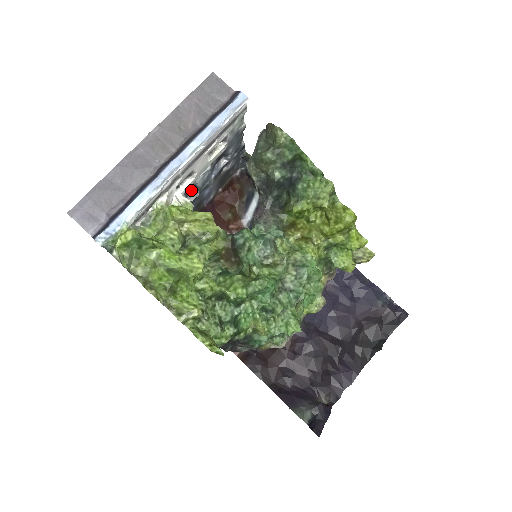
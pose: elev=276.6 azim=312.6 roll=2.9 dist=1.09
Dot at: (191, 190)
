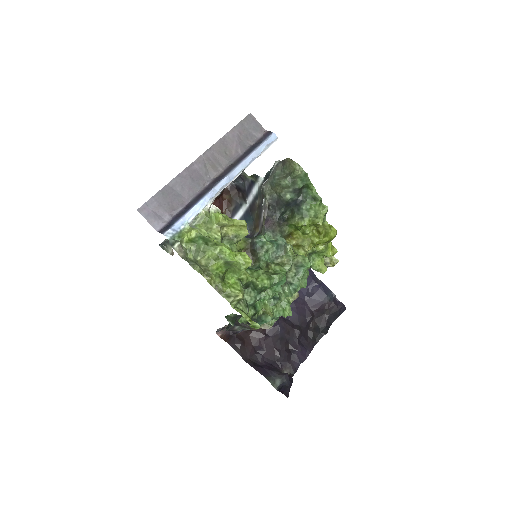
Dot at: occluded
